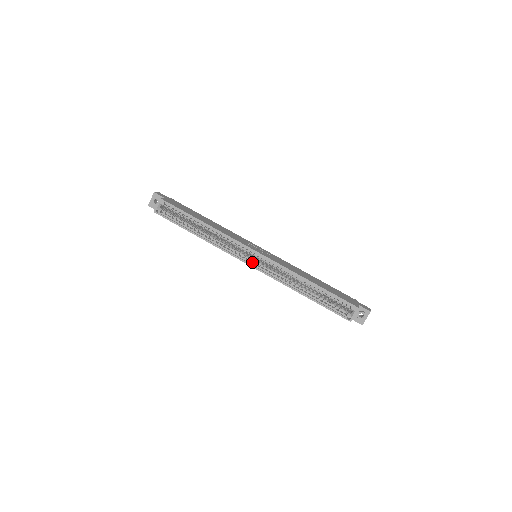
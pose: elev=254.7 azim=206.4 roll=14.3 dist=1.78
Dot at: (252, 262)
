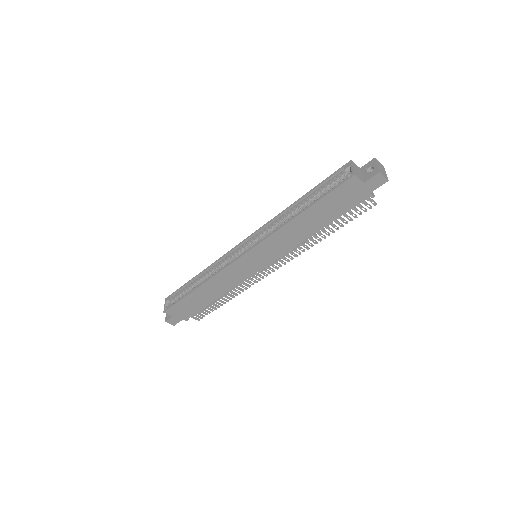
Dot at: (245, 252)
